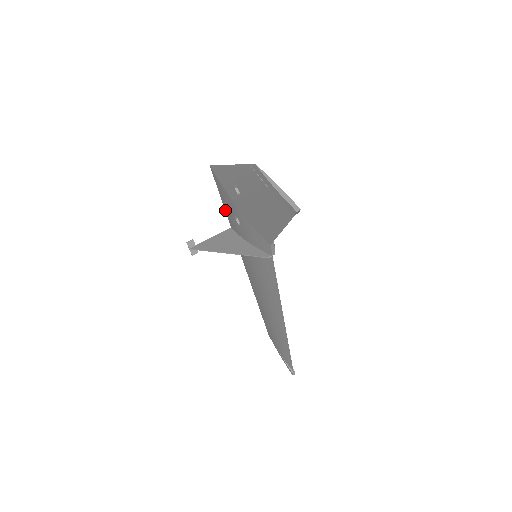
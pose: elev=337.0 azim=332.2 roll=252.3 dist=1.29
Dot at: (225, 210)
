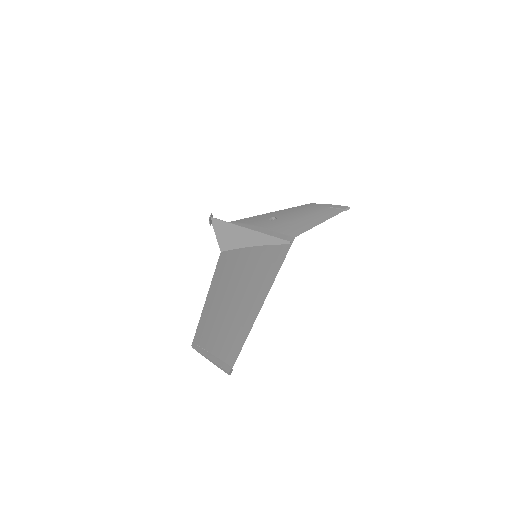
Dot at: occluded
